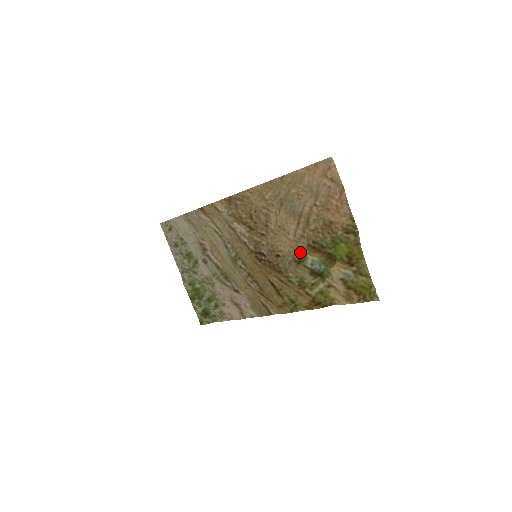
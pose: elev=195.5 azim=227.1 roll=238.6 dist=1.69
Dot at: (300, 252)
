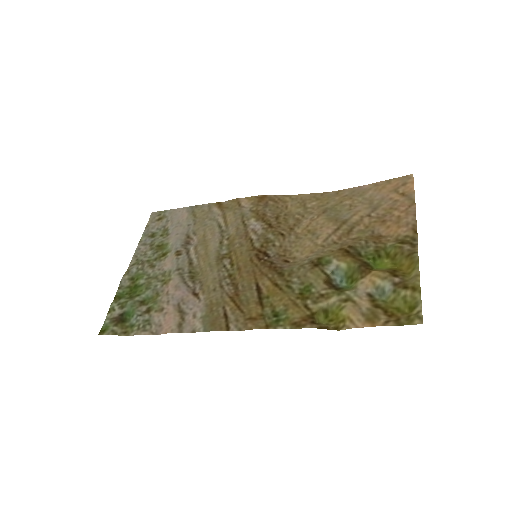
Dot at: (324, 255)
